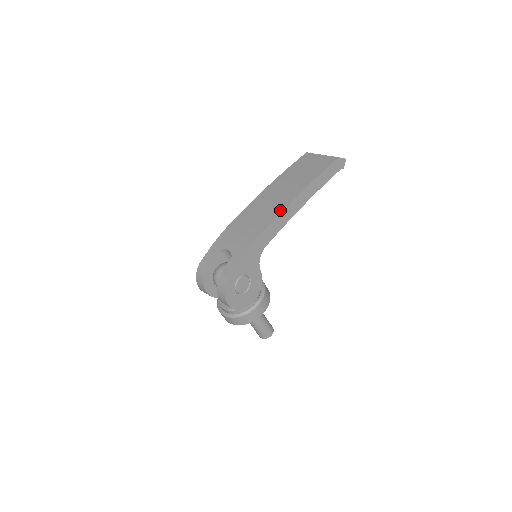
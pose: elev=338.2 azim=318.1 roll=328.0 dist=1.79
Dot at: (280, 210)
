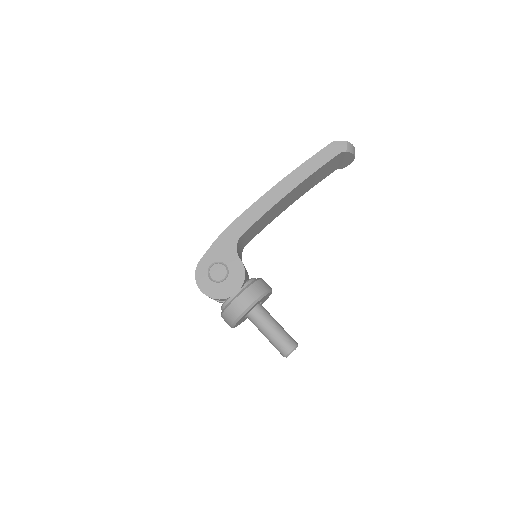
Dot at: (259, 199)
